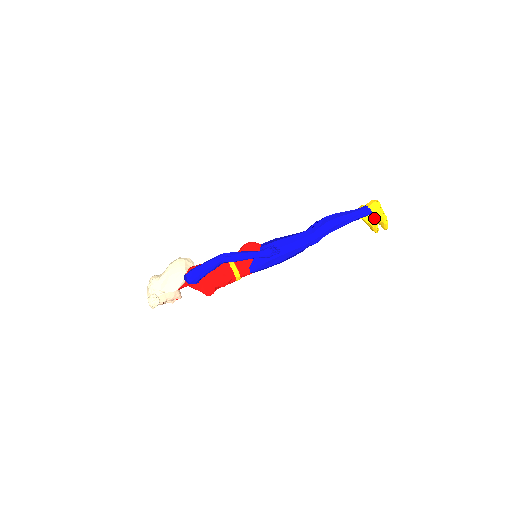
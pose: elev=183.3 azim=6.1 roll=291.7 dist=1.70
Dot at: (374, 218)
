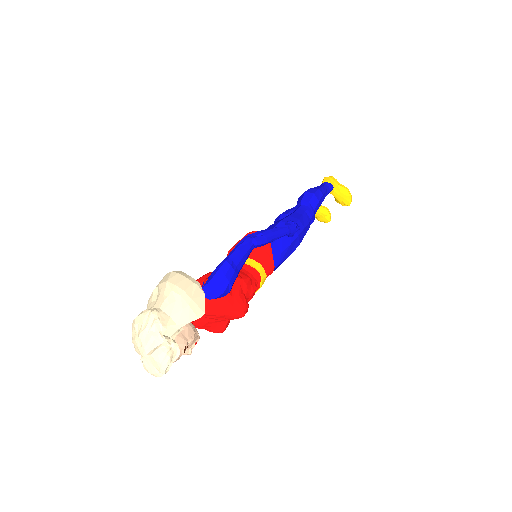
Dot at: (336, 194)
